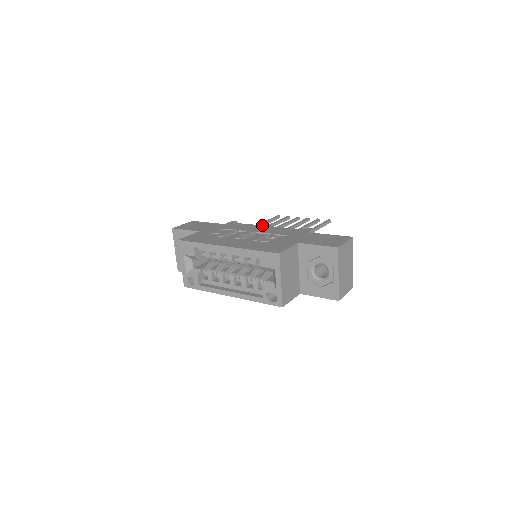
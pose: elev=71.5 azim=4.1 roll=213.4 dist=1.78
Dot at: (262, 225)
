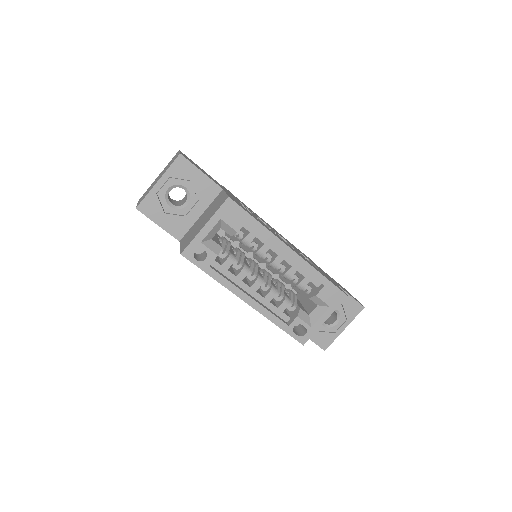
Dot at: occluded
